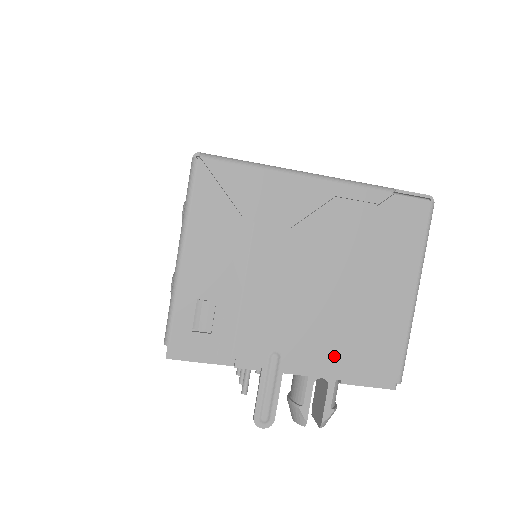
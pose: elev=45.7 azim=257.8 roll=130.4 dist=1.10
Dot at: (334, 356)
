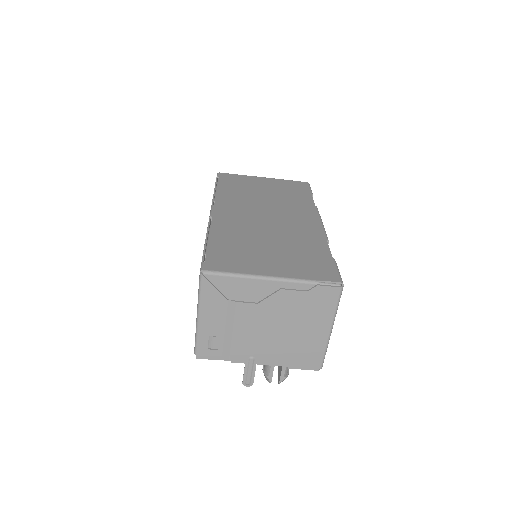
Dot at: (284, 358)
